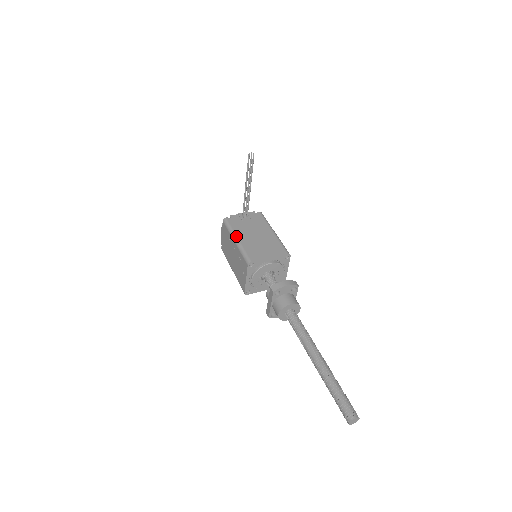
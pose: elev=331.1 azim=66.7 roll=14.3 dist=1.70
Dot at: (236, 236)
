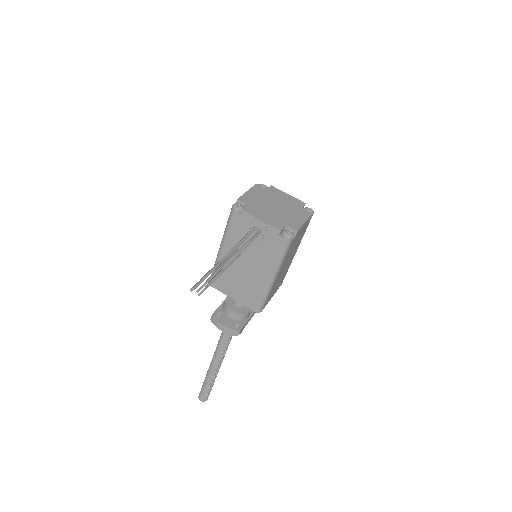
Dot at: (222, 246)
